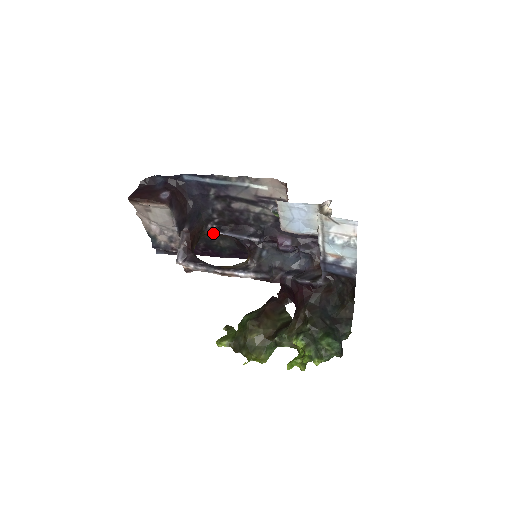
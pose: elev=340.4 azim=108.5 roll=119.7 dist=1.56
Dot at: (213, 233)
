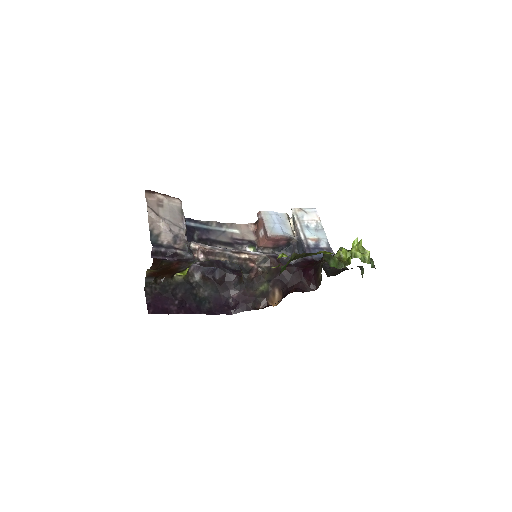
Dot at: (194, 278)
